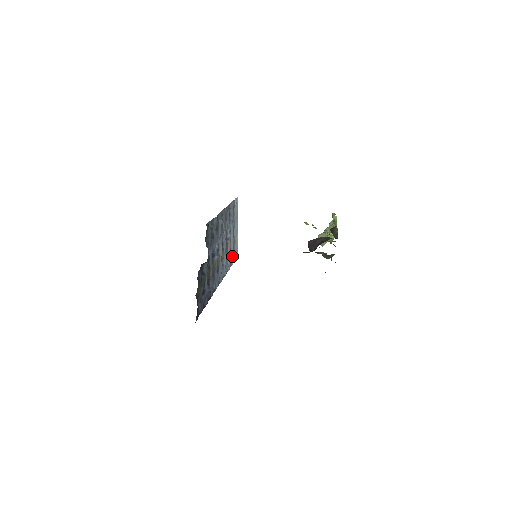
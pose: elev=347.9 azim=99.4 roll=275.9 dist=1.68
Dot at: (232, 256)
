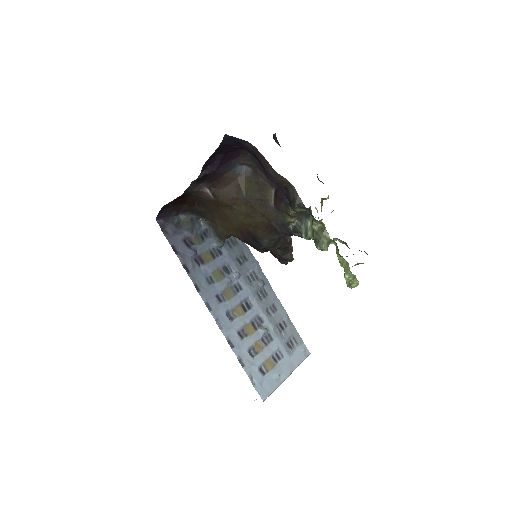
Dot at: (254, 366)
